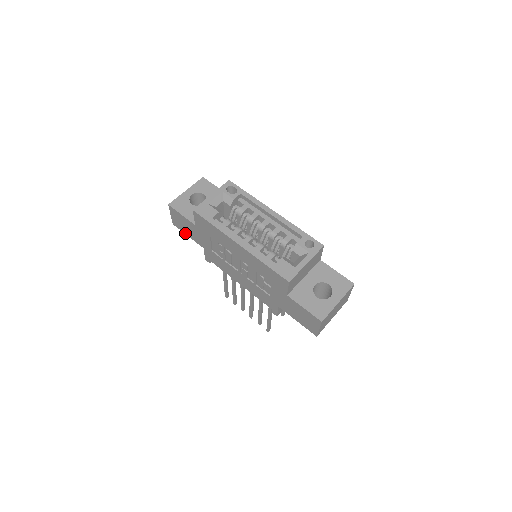
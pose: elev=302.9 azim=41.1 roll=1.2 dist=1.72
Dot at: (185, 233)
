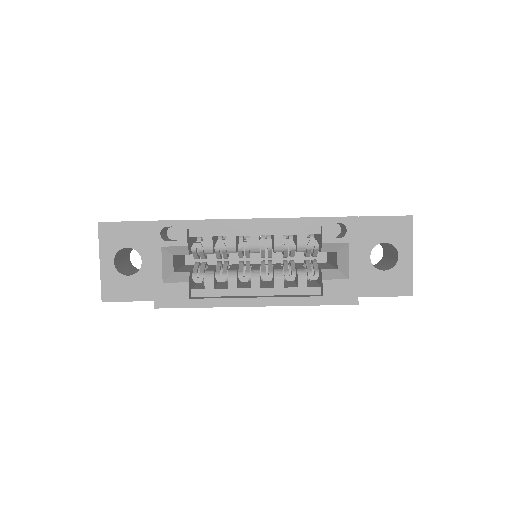
Dot at: occluded
